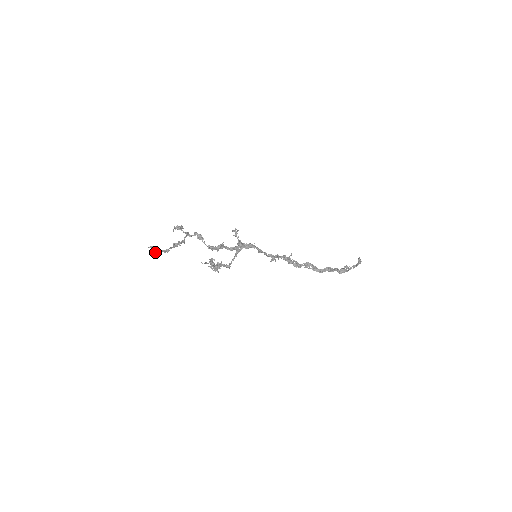
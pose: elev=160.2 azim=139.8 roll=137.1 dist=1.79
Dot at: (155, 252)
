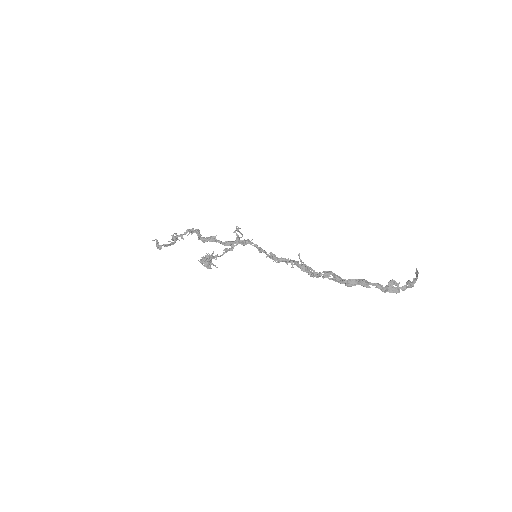
Dot at: (160, 247)
